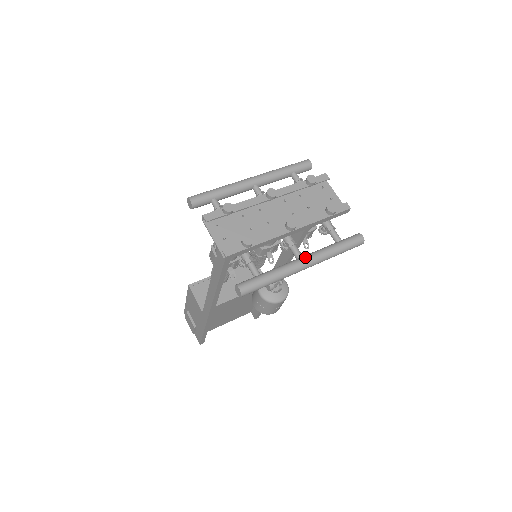
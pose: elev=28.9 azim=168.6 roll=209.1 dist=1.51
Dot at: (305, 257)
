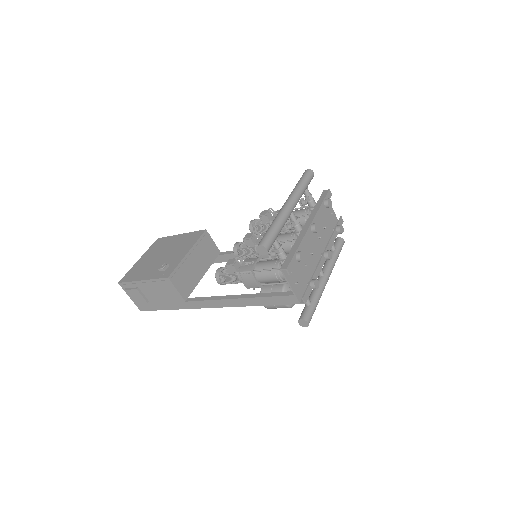
Dot at: (327, 275)
